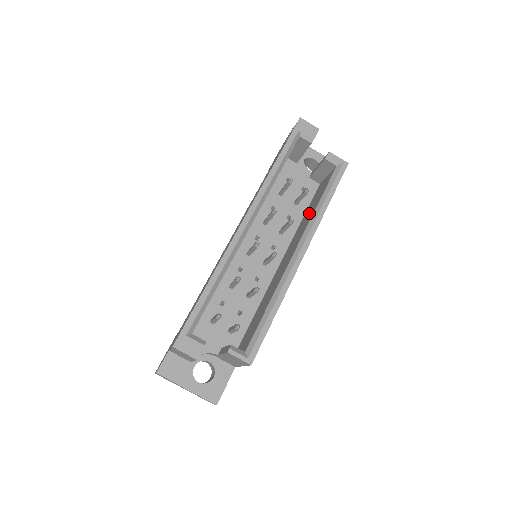
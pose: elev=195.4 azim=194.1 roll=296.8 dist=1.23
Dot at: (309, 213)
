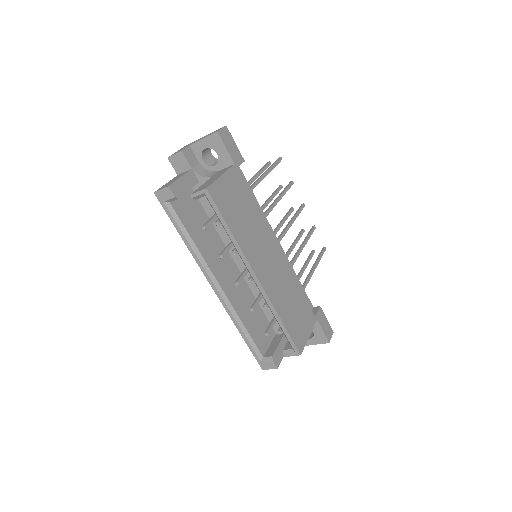
Dot at: occluded
